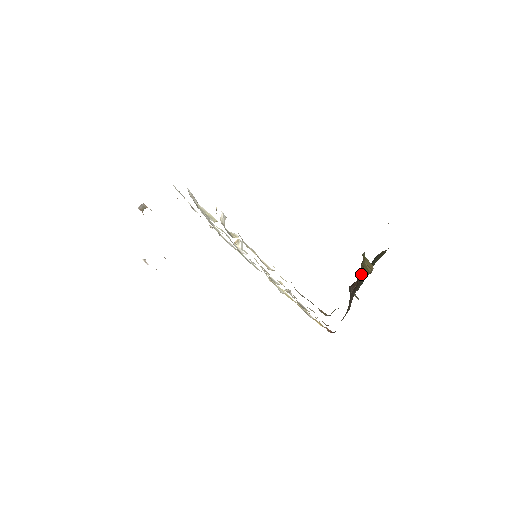
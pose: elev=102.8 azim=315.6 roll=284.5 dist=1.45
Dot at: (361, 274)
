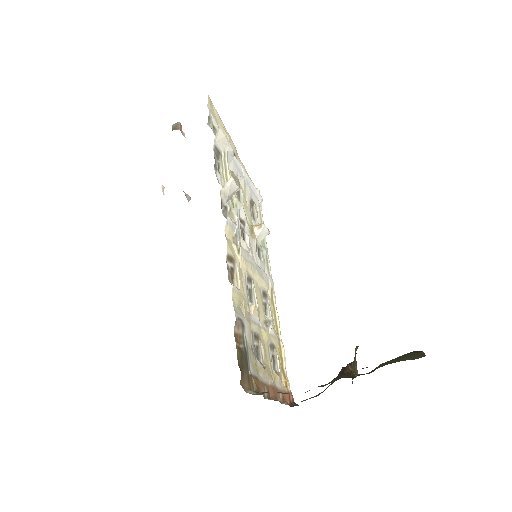
Dot at: (351, 367)
